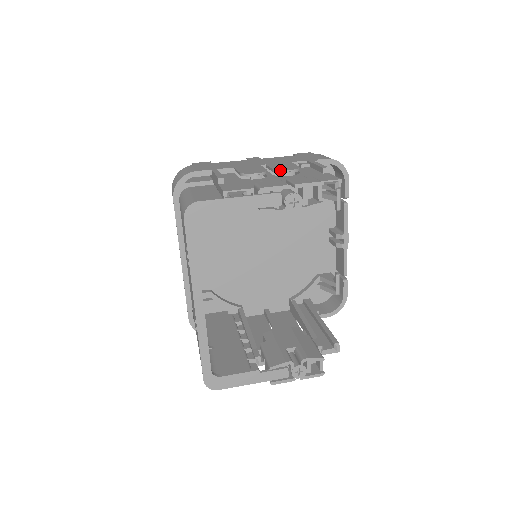
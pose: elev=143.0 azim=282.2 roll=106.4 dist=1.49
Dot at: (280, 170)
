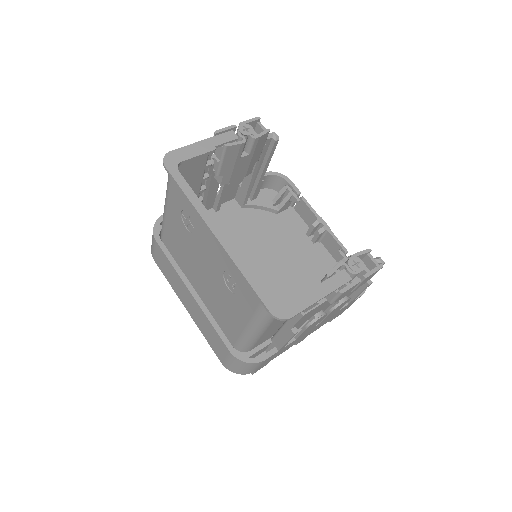
Dot at: occluded
